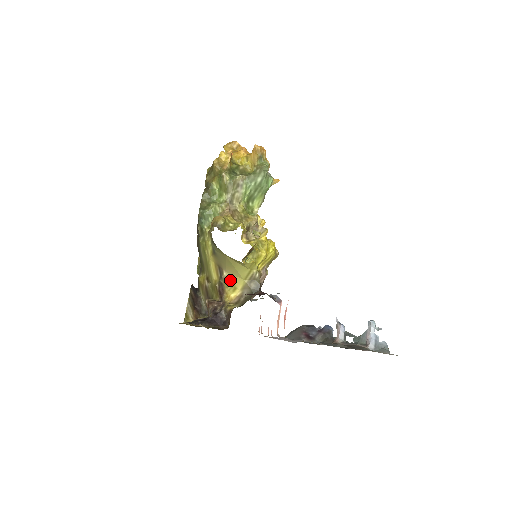
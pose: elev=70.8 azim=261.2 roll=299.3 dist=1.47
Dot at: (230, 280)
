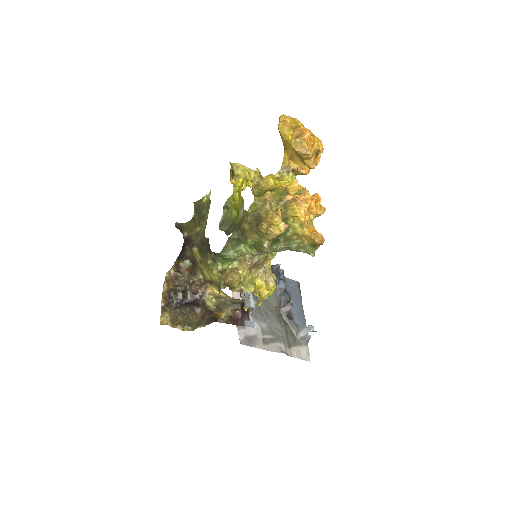
Dot at: occluded
